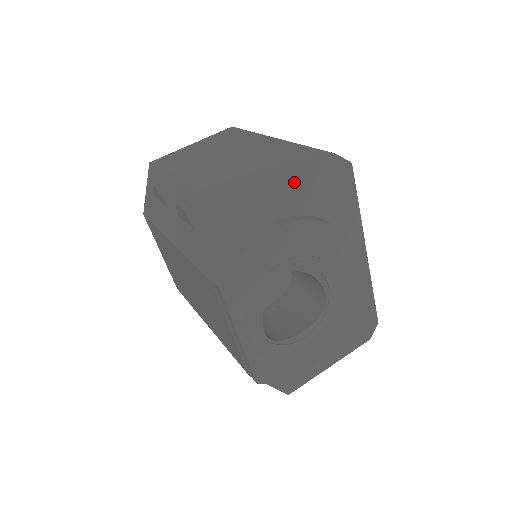
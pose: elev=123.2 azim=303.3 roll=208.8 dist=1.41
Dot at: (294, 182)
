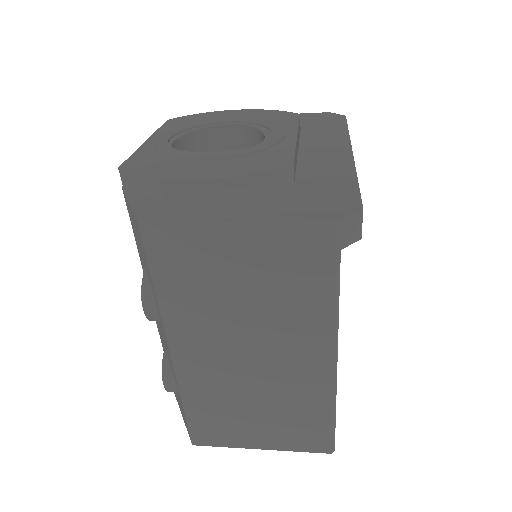
Dot at: occluded
